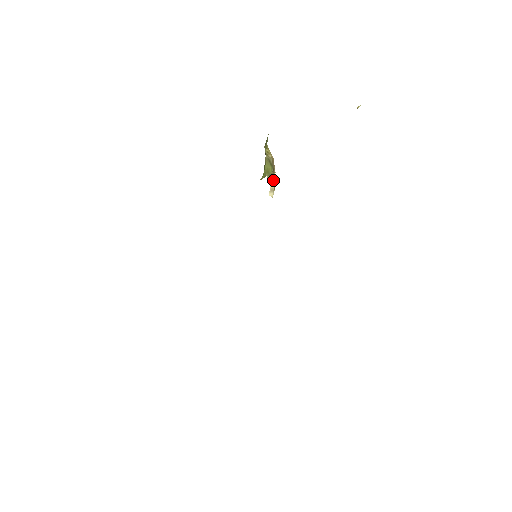
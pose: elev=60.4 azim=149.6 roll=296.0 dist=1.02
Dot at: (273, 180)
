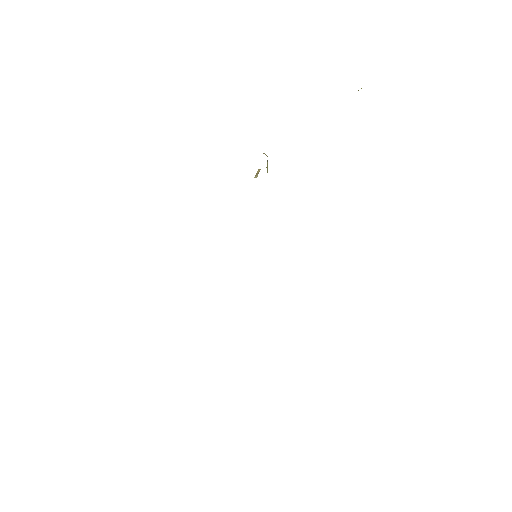
Dot at: occluded
